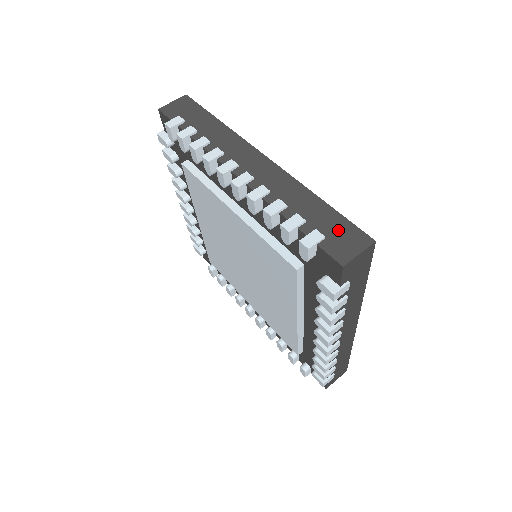
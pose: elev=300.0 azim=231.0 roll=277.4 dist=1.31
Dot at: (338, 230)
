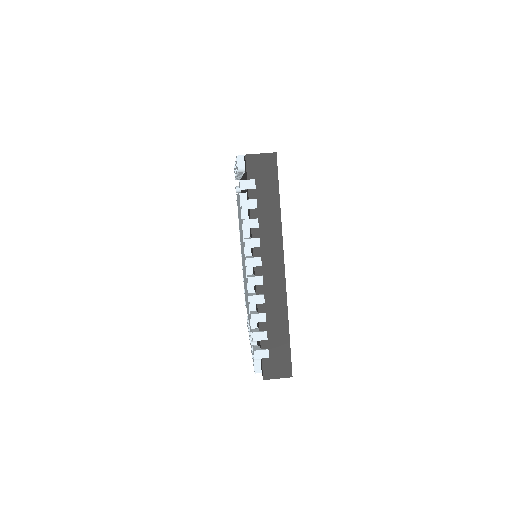
Dot at: occluded
